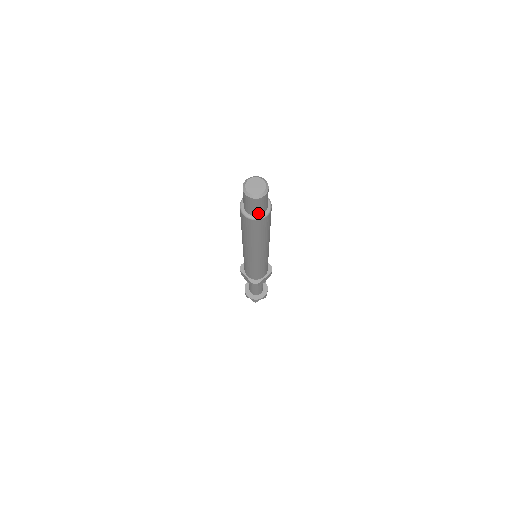
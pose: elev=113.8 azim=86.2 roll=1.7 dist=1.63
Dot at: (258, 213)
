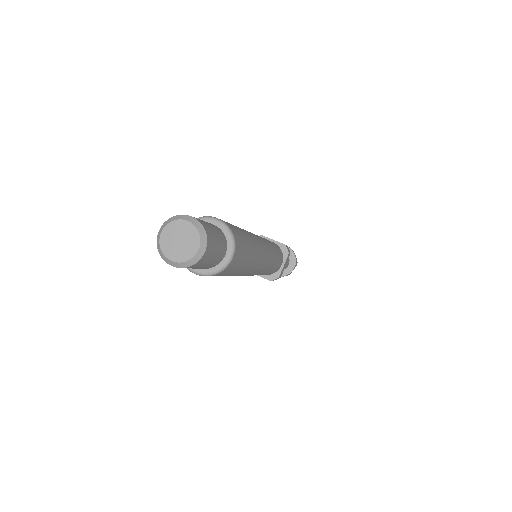
Dot at: (215, 263)
